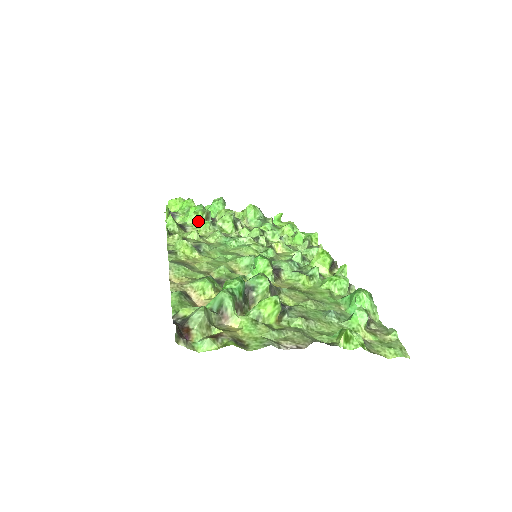
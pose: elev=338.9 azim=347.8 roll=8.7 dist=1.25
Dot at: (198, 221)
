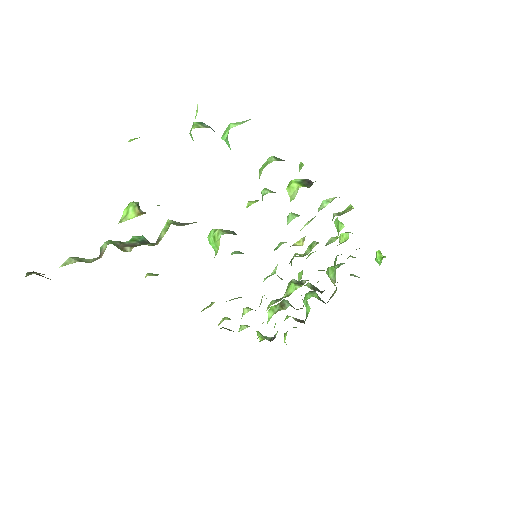
Dot at: (273, 313)
